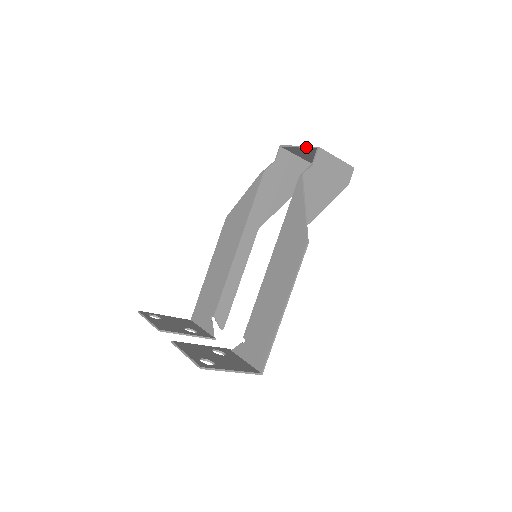
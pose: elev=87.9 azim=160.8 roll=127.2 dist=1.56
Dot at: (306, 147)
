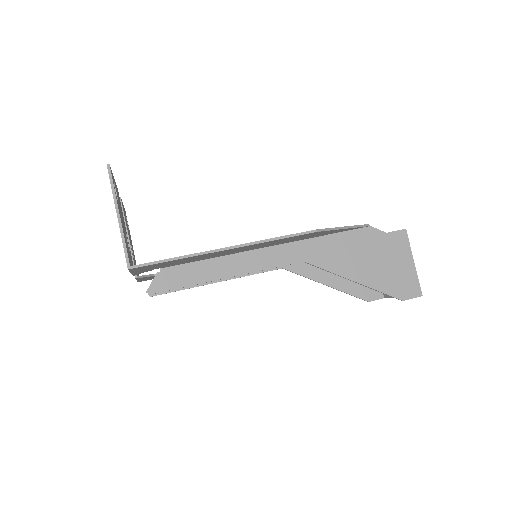
Dot at: occluded
